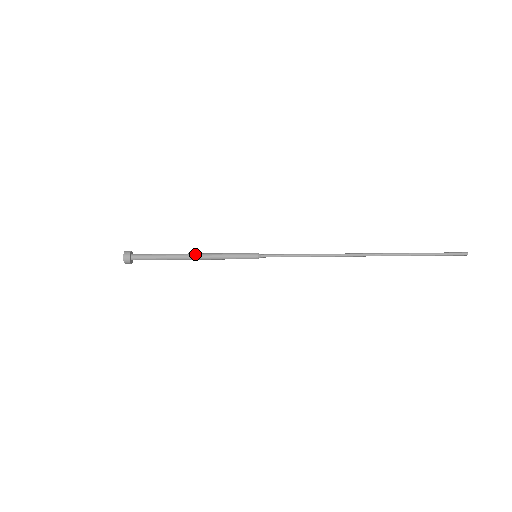
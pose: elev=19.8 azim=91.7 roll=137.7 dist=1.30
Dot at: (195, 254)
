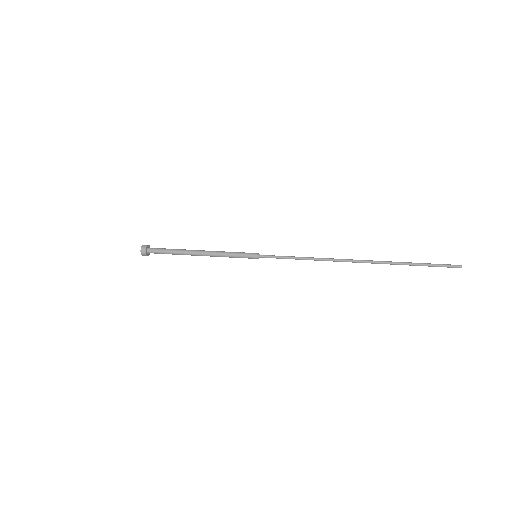
Dot at: (201, 253)
